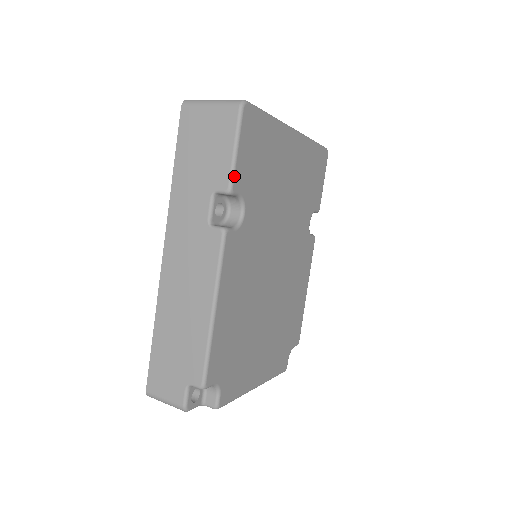
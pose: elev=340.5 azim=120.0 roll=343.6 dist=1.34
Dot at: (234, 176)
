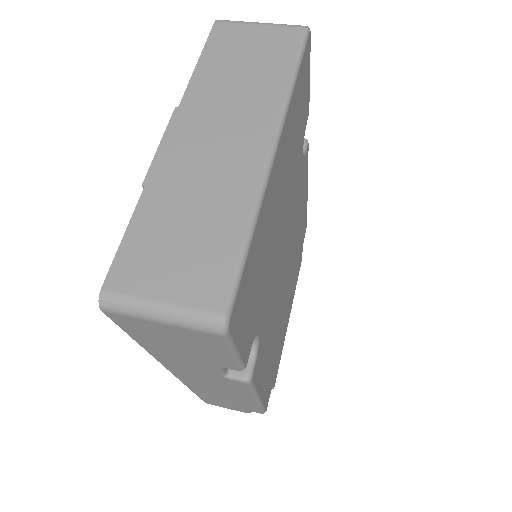
Dot at: (243, 362)
